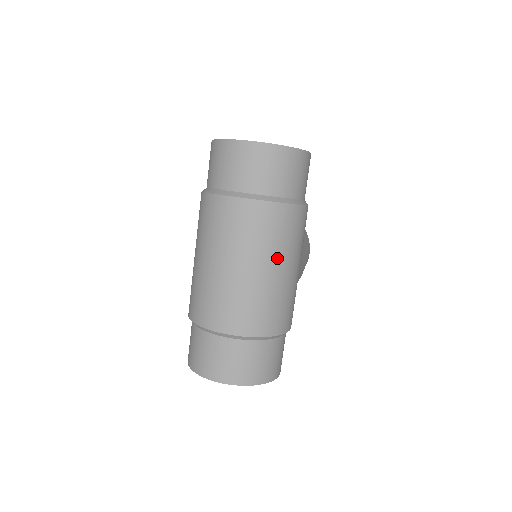
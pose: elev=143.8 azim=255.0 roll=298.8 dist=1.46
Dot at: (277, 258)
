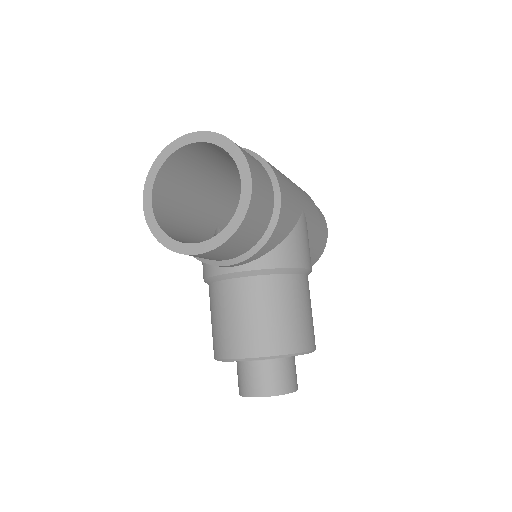
Dot at: occluded
